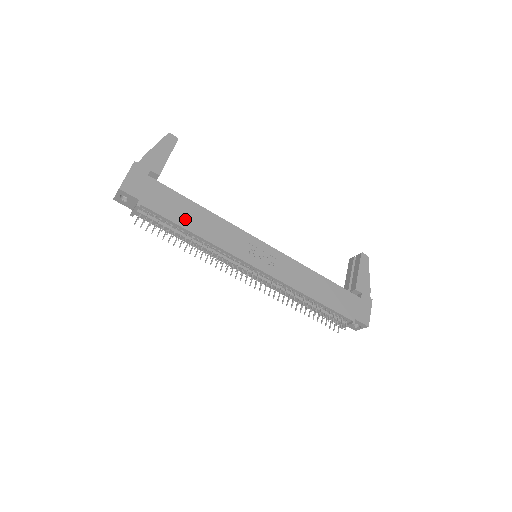
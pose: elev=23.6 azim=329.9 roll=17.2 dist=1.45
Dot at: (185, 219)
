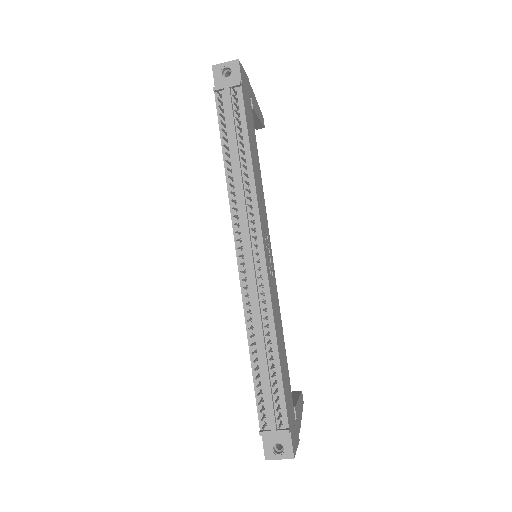
Dot at: (252, 144)
